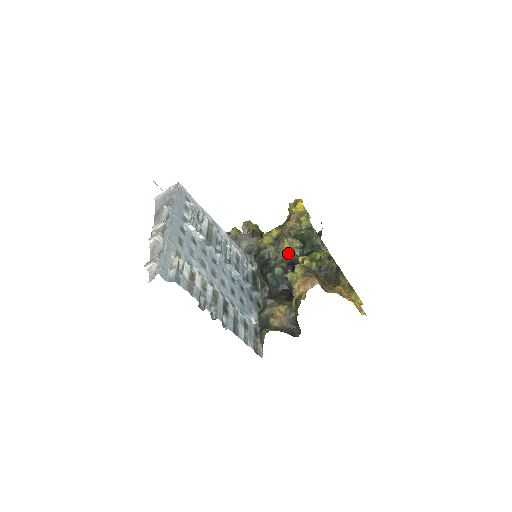
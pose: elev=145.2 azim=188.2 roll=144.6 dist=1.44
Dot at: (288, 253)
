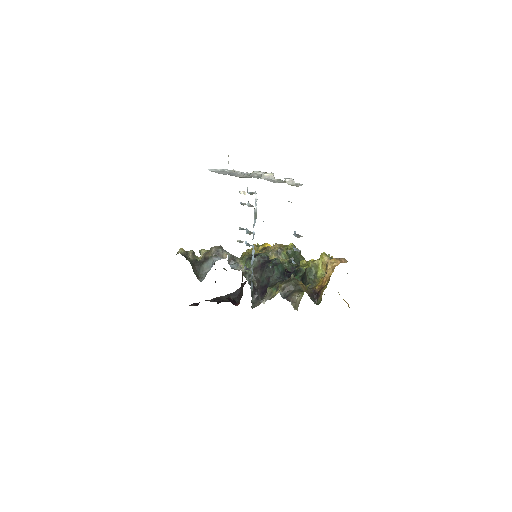
Dot at: (281, 262)
